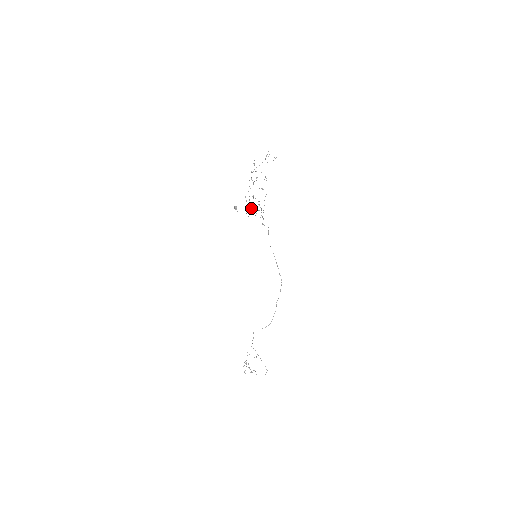
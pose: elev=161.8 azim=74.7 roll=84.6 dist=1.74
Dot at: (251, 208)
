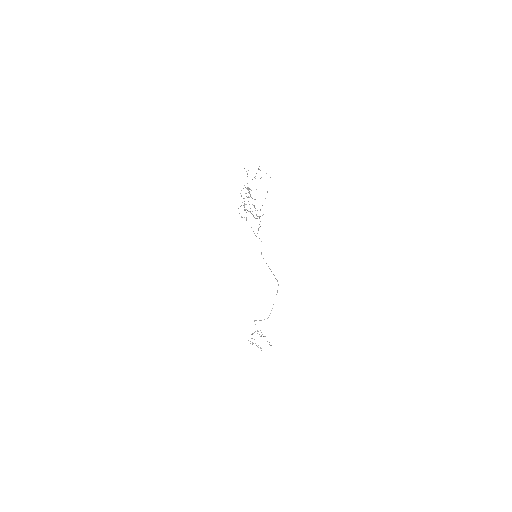
Dot at: (246, 217)
